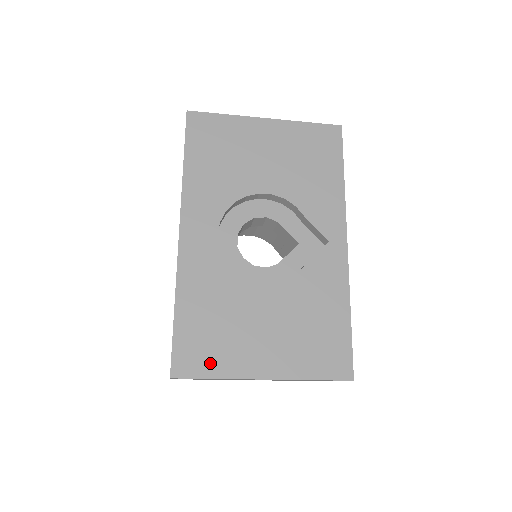
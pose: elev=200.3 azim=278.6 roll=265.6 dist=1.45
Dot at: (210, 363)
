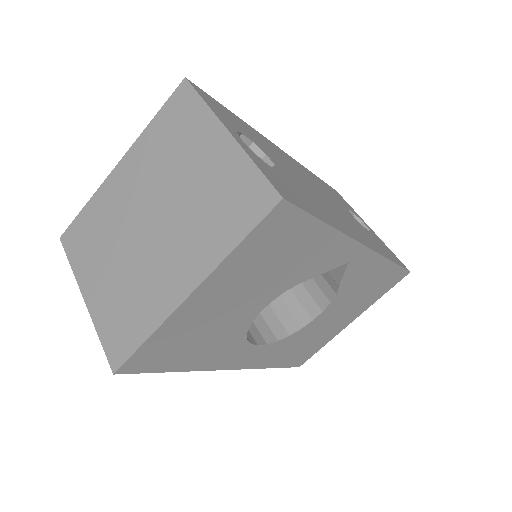
Dot at: occluded
